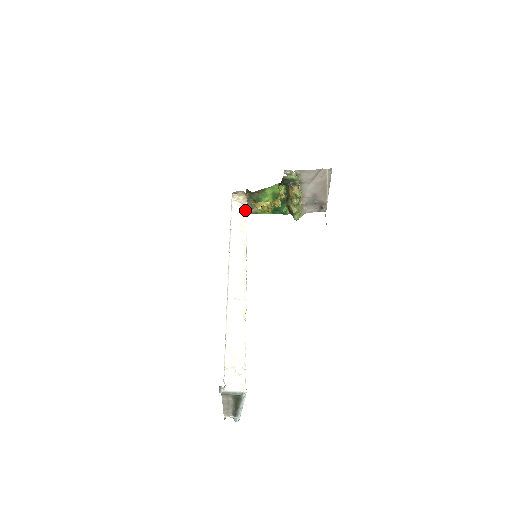
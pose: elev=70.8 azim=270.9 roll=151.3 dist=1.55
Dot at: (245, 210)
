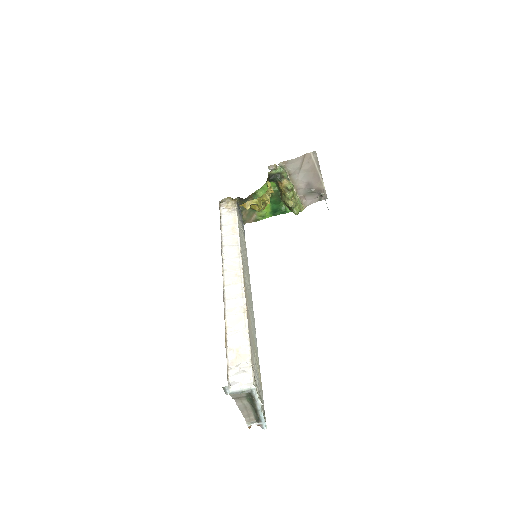
Dot at: (235, 214)
